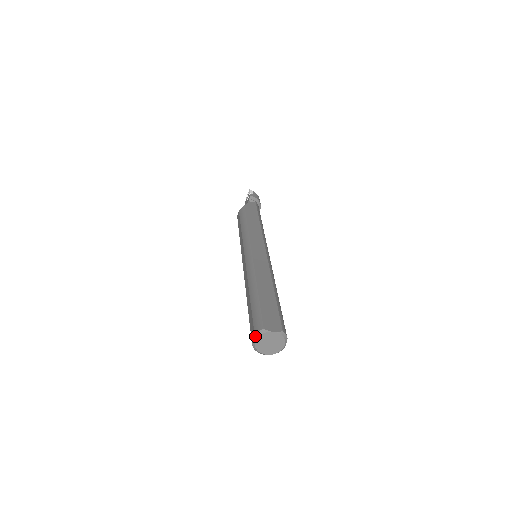
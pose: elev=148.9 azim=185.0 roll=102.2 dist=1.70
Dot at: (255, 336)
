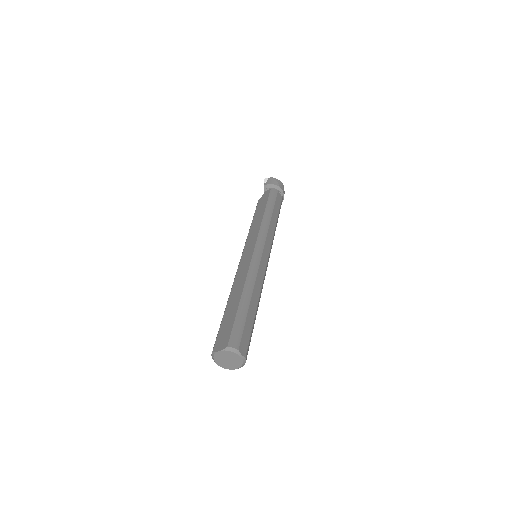
Dot at: (213, 359)
